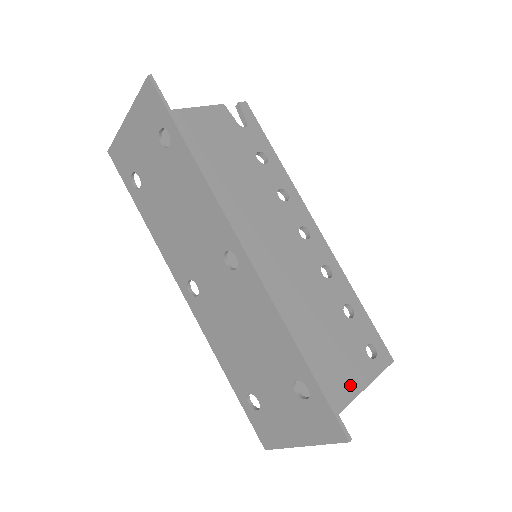
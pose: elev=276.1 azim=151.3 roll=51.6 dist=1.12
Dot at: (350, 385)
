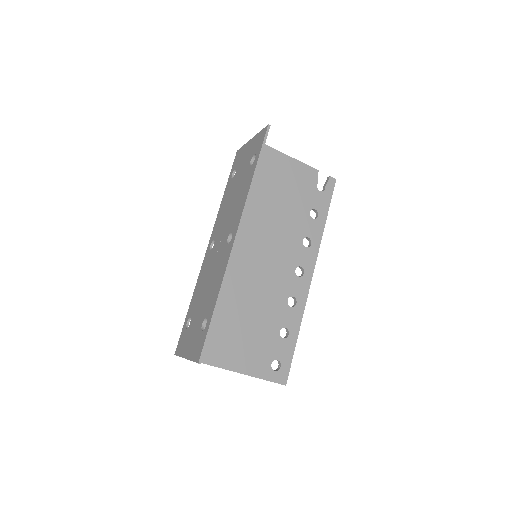
Dot at: (243, 364)
